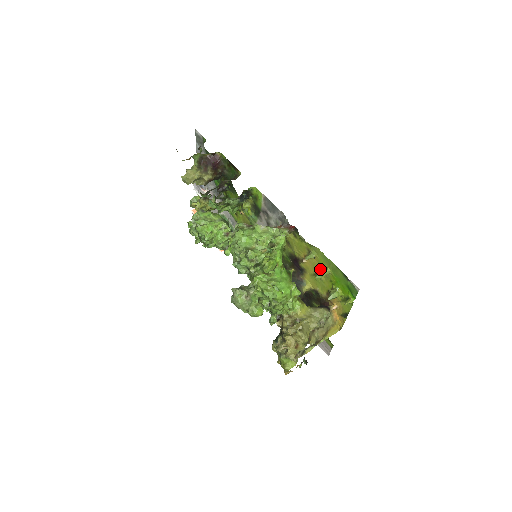
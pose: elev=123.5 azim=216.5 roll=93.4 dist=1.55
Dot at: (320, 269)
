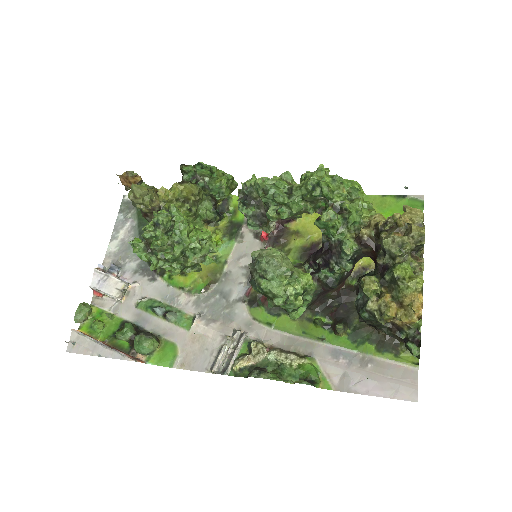
Dot at: occluded
